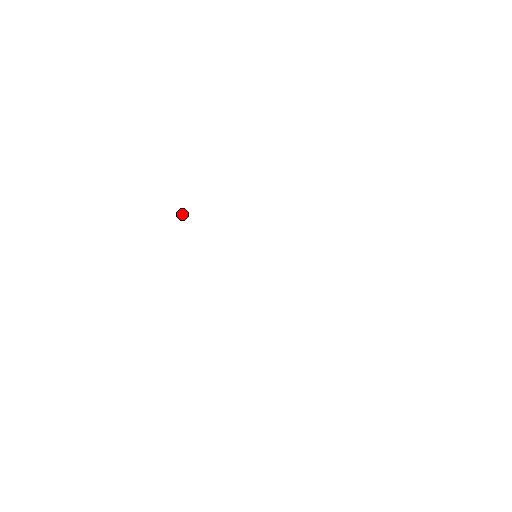
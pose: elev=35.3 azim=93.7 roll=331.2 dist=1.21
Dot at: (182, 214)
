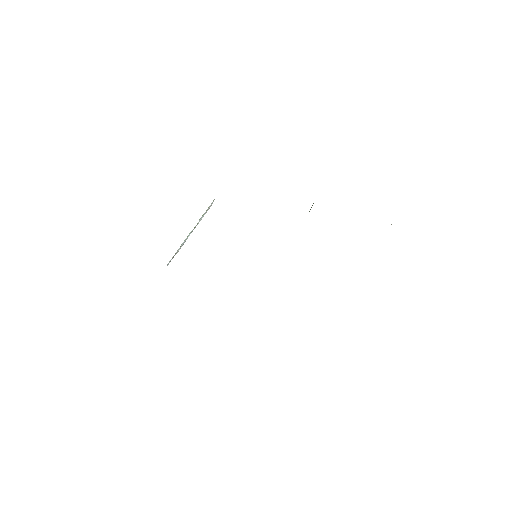
Dot at: (189, 233)
